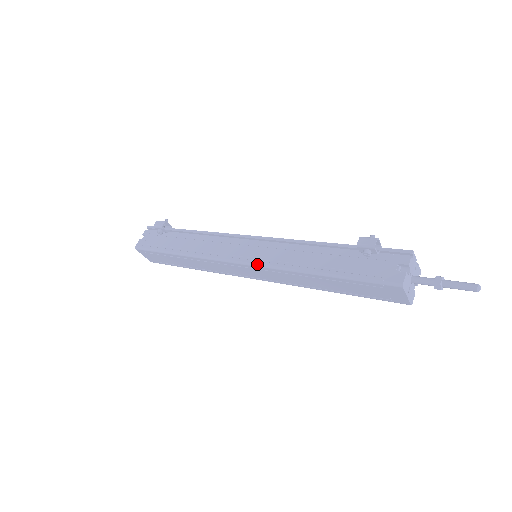
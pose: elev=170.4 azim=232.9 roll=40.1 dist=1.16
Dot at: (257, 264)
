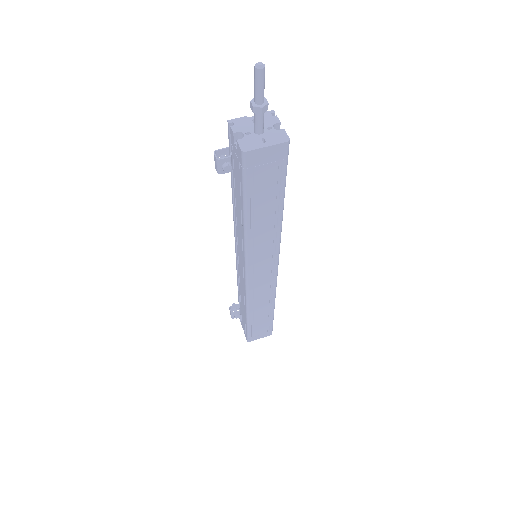
Dot at: (245, 265)
